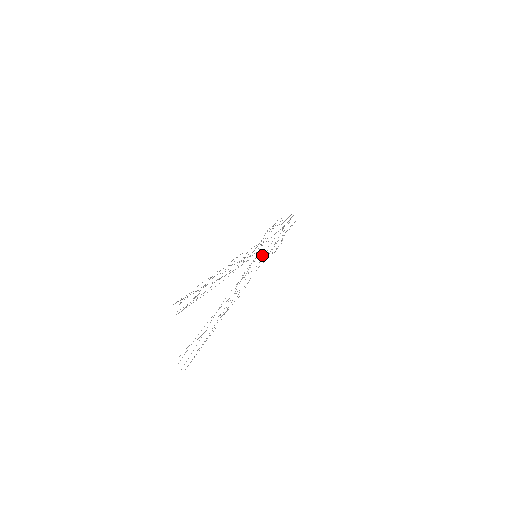
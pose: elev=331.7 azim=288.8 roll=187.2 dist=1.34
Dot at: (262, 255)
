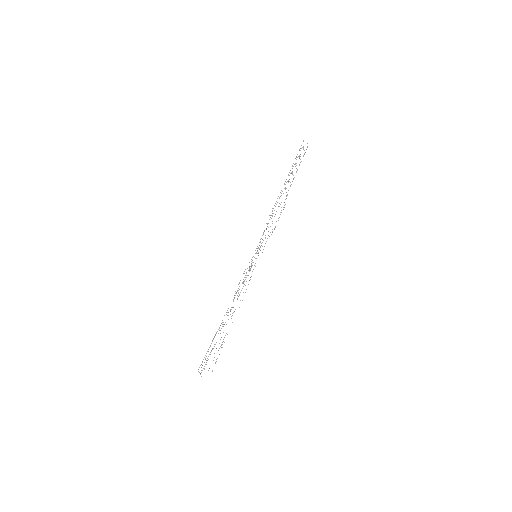
Dot at: (262, 246)
